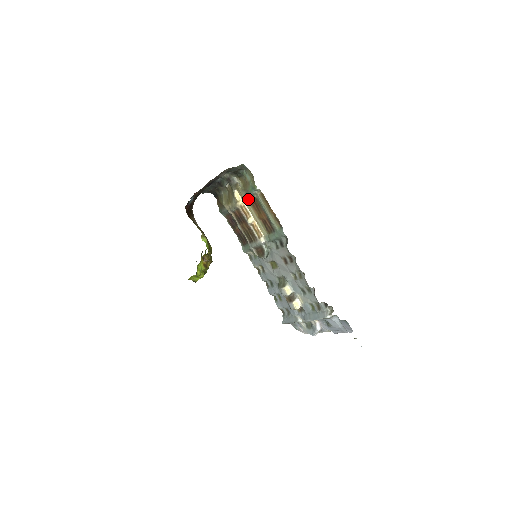
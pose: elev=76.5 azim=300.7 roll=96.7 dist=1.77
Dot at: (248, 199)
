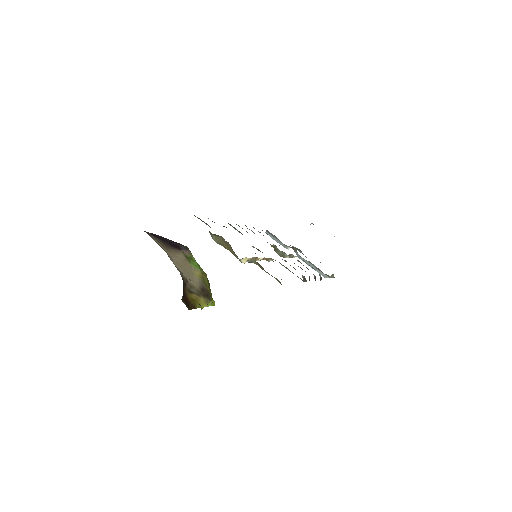
Dot at: occluded
